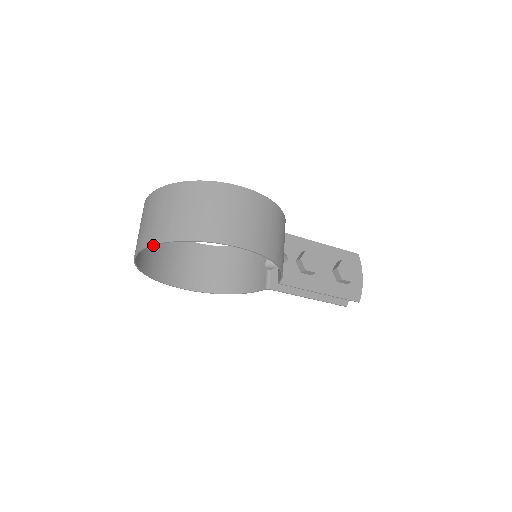
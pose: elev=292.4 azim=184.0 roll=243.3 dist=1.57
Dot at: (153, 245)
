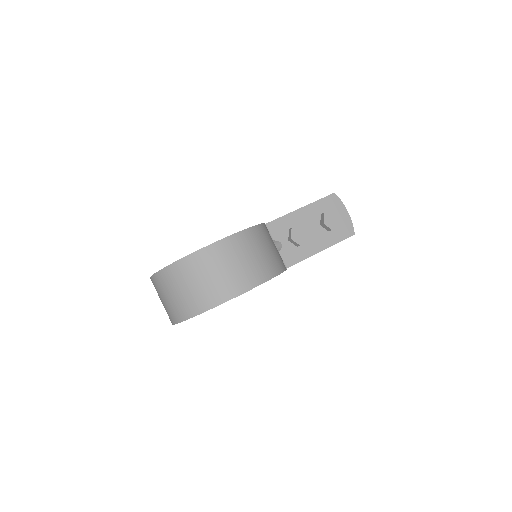
Dot at: occluded
